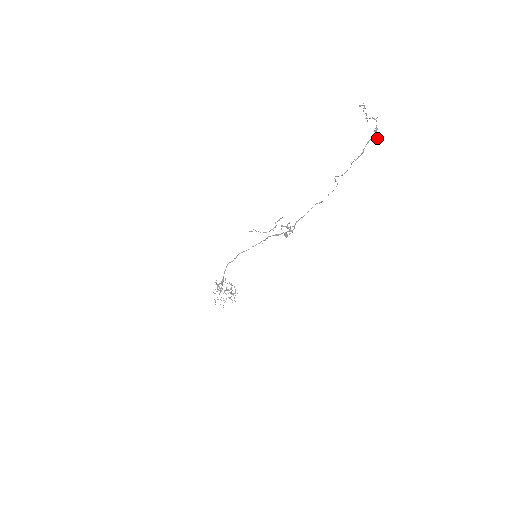
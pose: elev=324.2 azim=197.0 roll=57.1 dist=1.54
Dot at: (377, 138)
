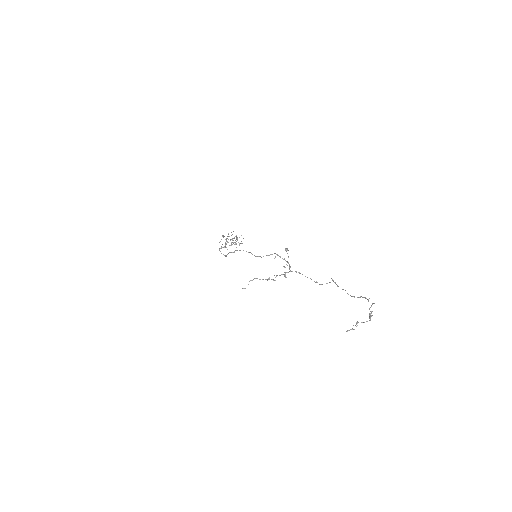
Dot at: occluded
